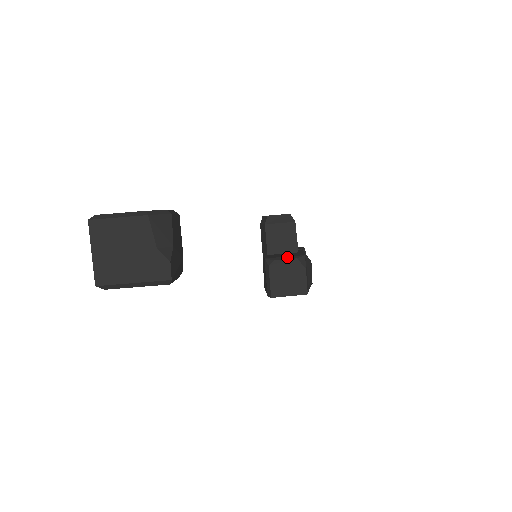
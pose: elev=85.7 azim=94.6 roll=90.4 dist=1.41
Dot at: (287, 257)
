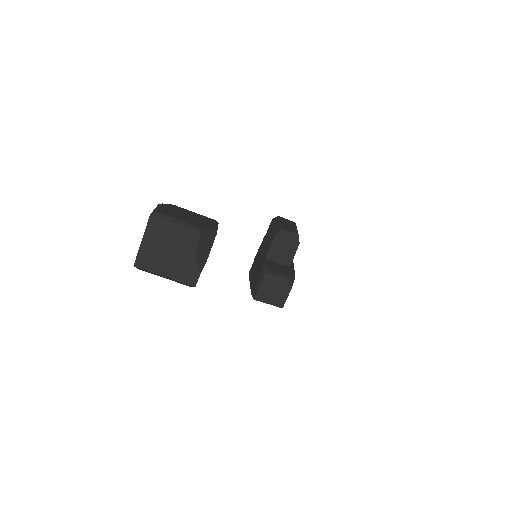
Dot at: (281, 274)
